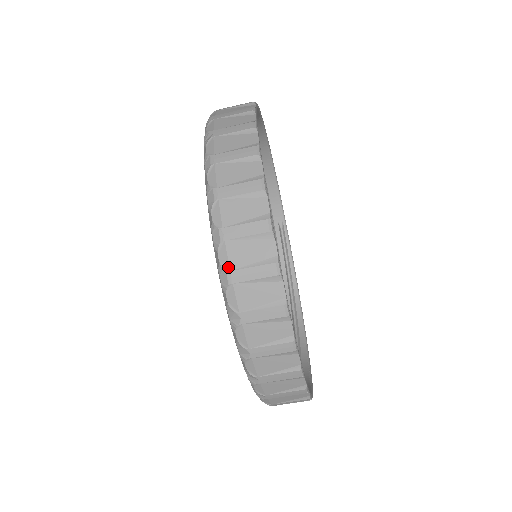
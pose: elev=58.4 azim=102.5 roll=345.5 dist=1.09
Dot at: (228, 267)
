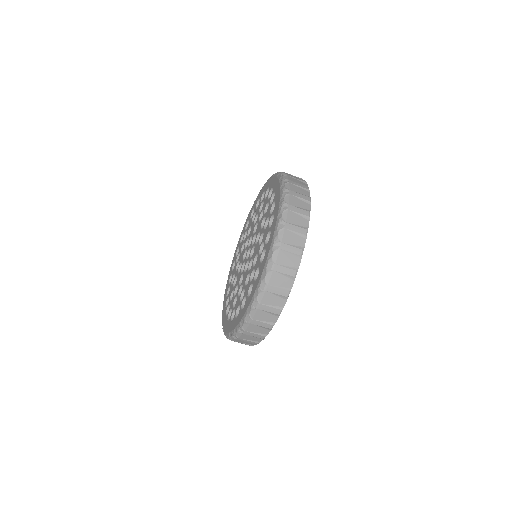
Dot at: (252, 318)
